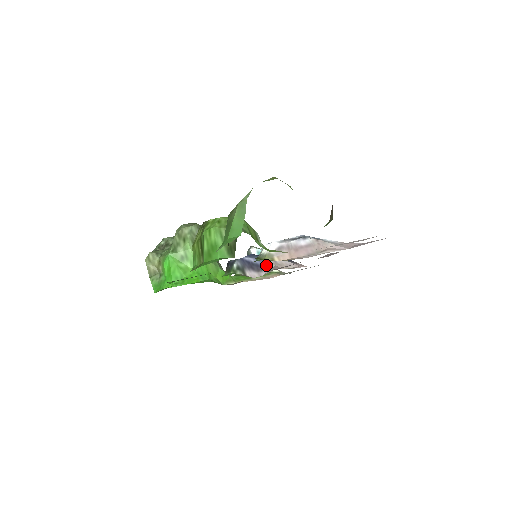
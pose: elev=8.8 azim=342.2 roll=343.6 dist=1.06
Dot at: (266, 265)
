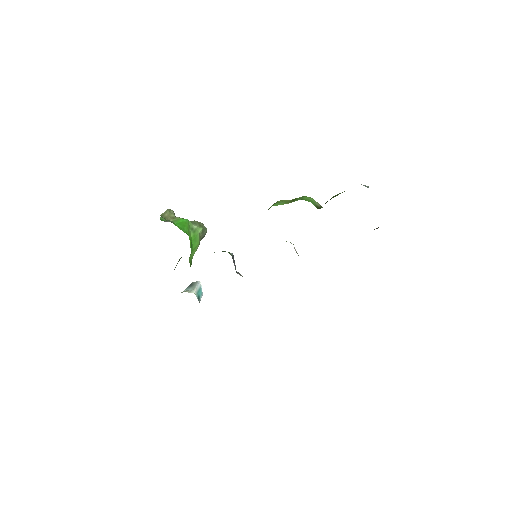
Dot at: (239, 274)
